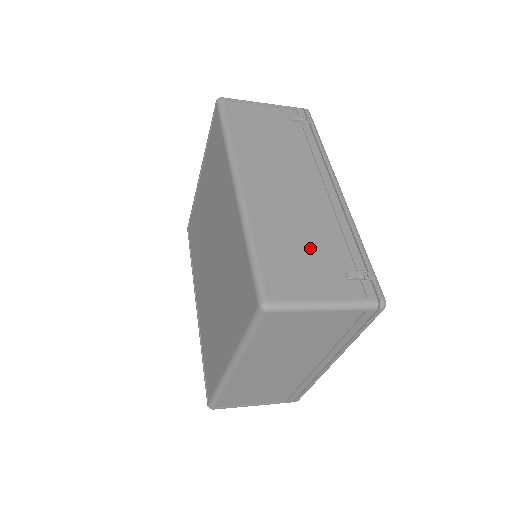
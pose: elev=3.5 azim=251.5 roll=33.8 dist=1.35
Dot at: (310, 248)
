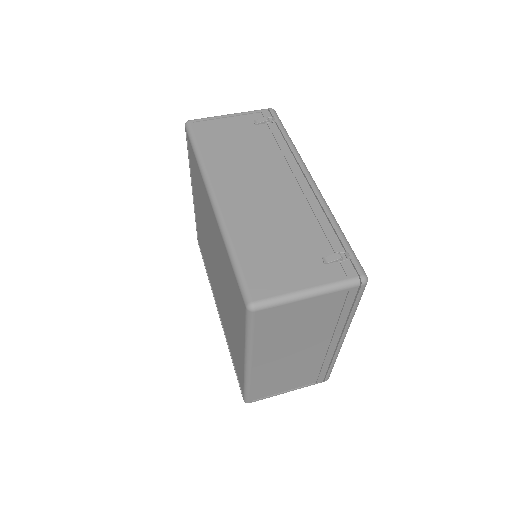
Dot at: (287, 243)
